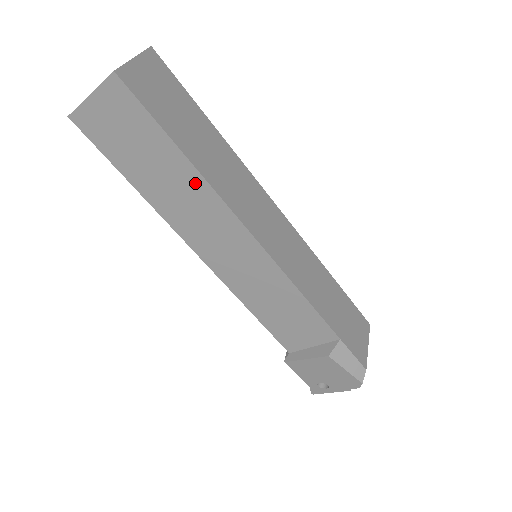
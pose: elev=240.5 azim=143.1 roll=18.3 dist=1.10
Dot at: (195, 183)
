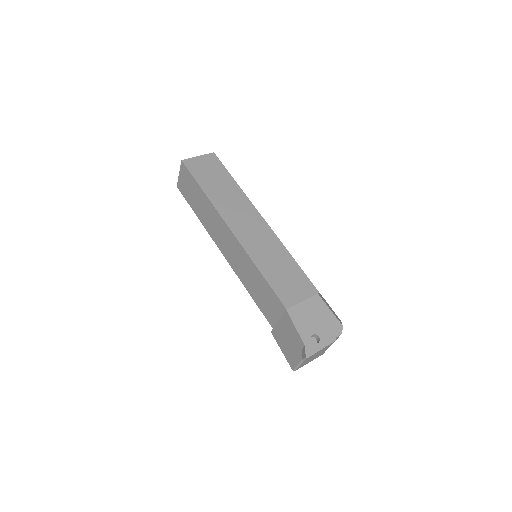
Dot at: (239, 194)
